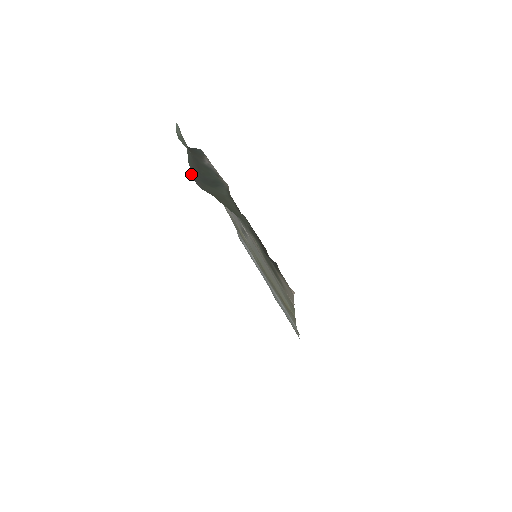
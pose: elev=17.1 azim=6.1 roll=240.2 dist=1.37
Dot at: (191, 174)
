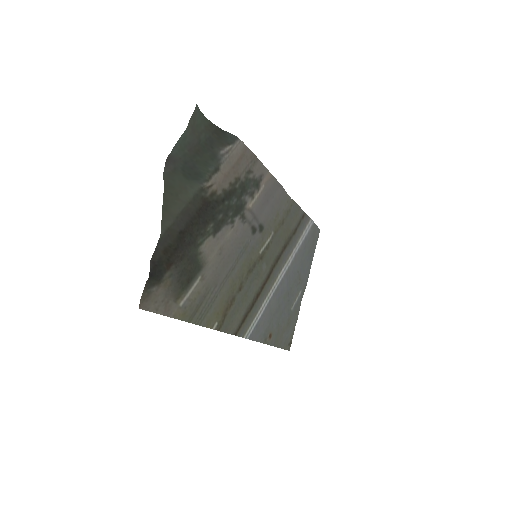
Dot at: (170, 156)
